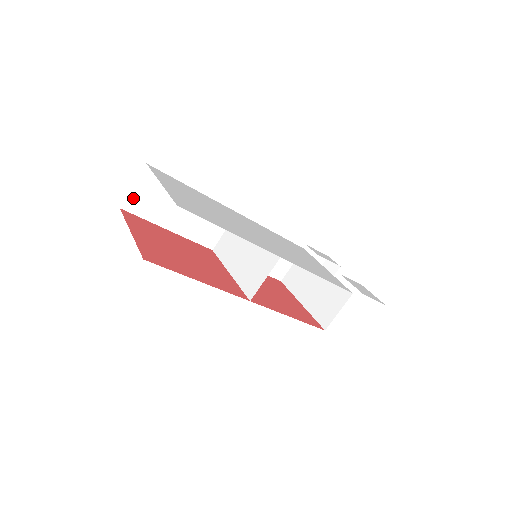
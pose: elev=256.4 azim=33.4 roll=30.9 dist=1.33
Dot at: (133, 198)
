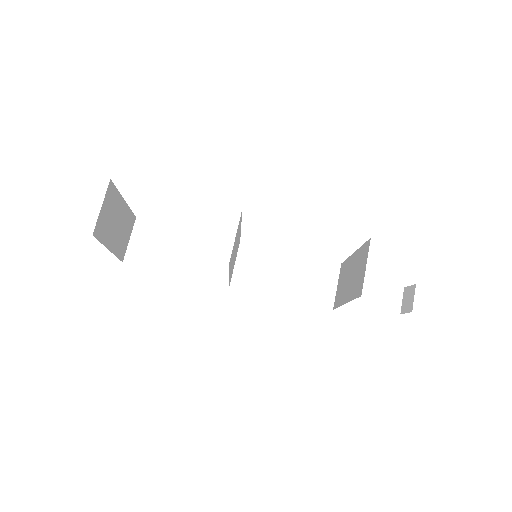
Dot at: (133, 251)
